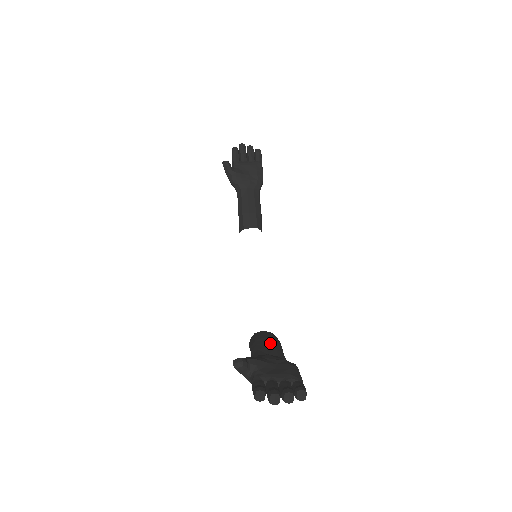
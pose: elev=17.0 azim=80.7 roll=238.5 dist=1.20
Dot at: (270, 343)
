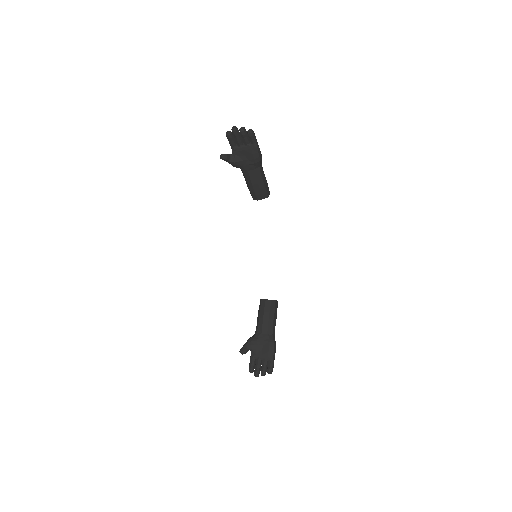
Dot at: (265, 319)
